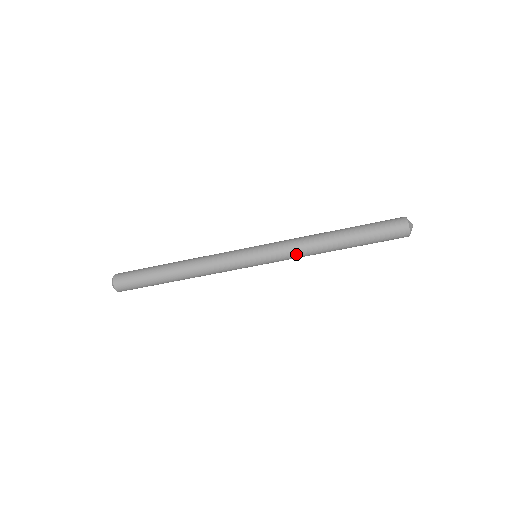
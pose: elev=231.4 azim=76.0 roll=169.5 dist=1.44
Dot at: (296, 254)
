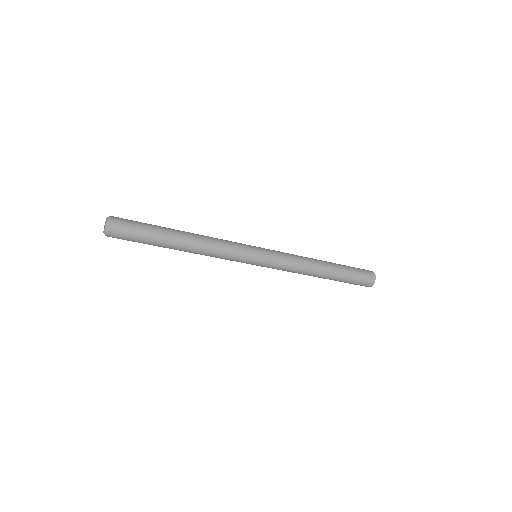
Dot at: (287, 271)
